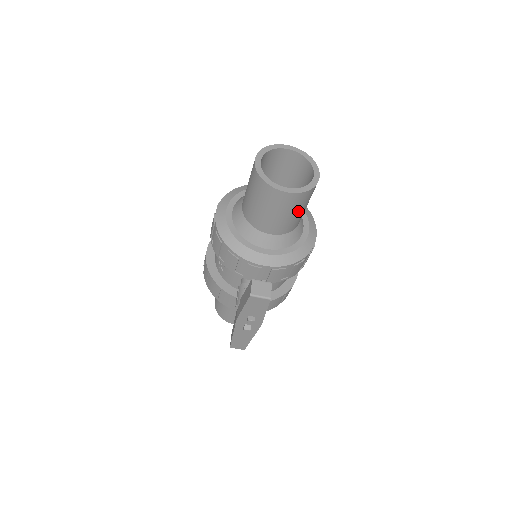
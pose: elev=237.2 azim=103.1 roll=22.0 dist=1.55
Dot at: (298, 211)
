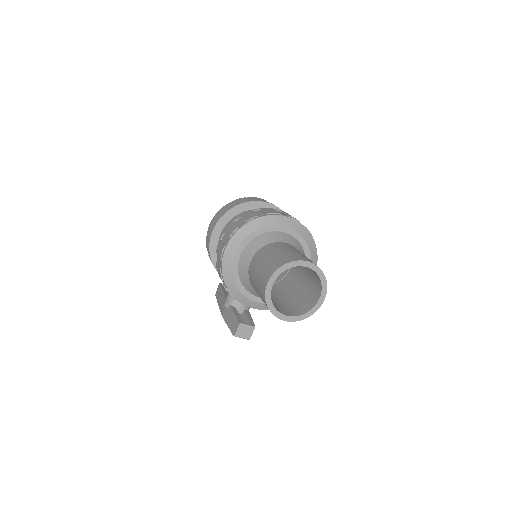
Dot at: occluded
